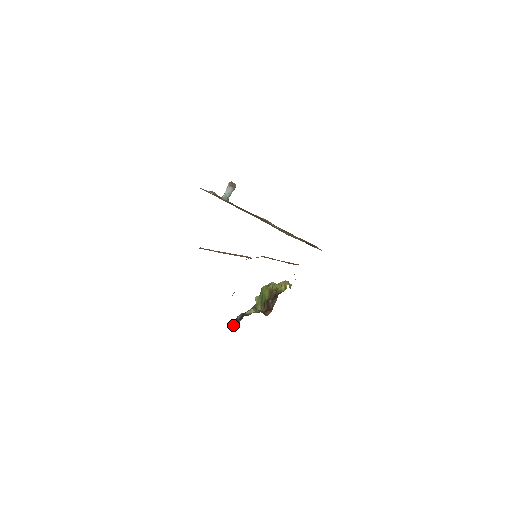
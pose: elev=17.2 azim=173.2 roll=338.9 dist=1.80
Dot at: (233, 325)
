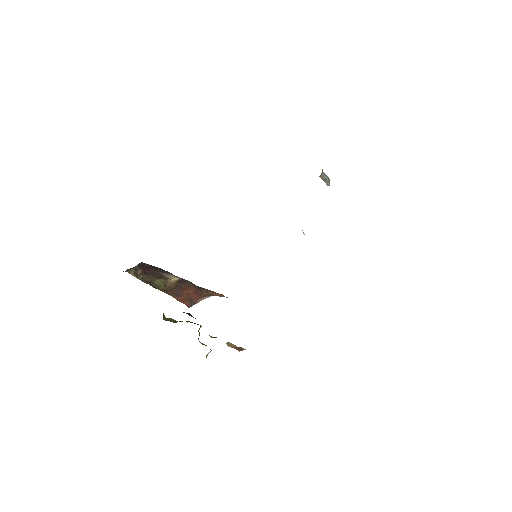
Dot at: occluded
